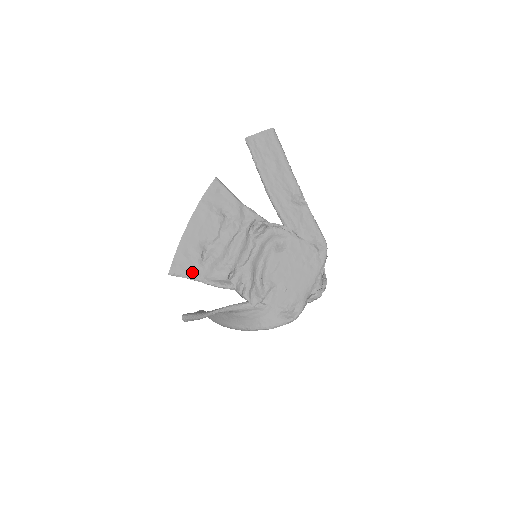
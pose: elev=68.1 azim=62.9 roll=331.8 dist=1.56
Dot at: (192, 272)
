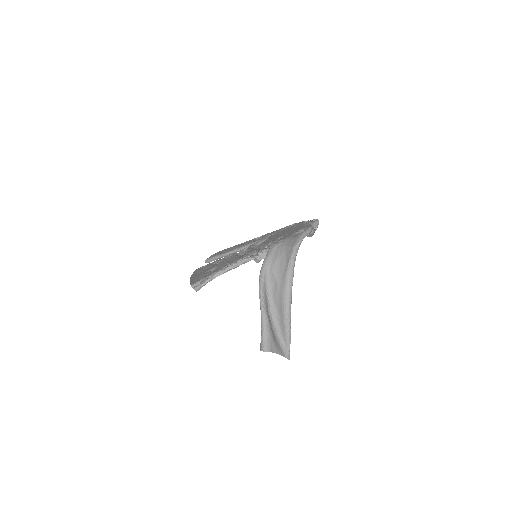
Dot at: (209, 275)
